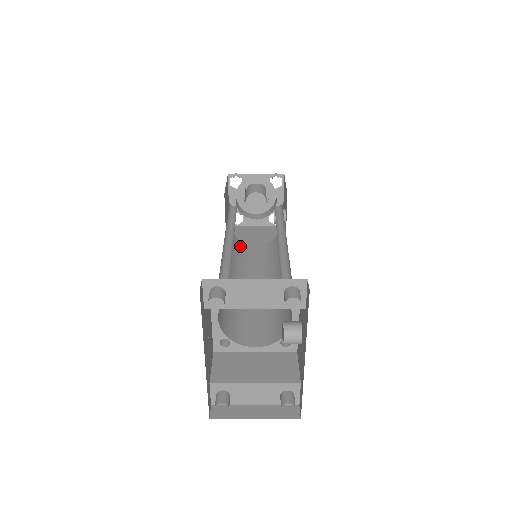
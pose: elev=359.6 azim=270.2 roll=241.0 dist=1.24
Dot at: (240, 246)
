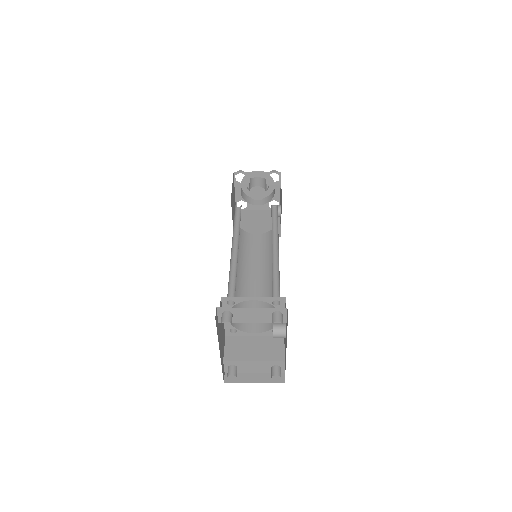
Dot at: (244, 237)
